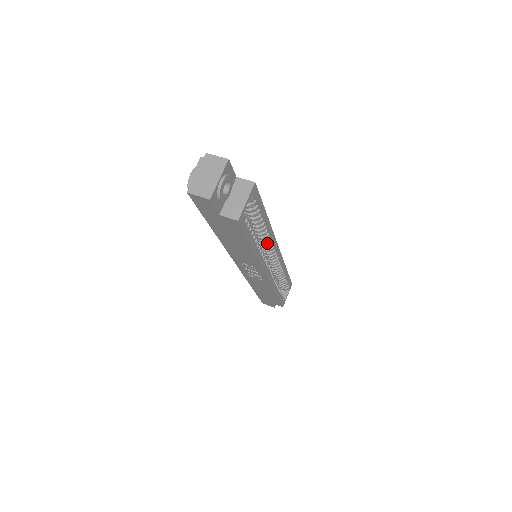
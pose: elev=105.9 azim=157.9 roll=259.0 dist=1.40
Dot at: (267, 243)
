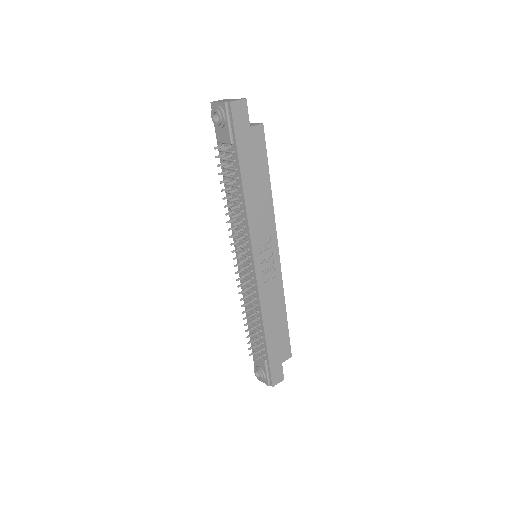
Dot at: occluded
